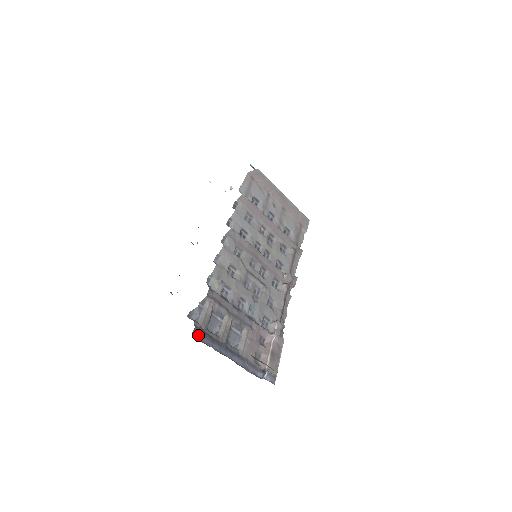
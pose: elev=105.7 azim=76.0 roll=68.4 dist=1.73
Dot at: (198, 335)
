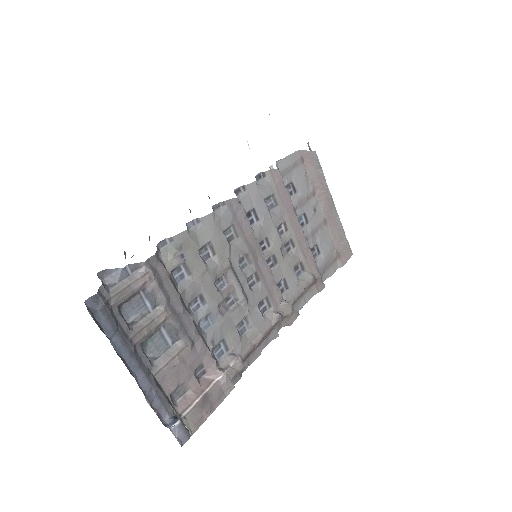
Dot at: (96, 307)
